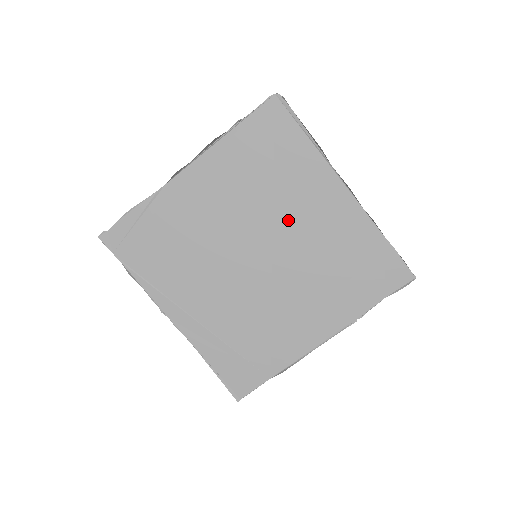
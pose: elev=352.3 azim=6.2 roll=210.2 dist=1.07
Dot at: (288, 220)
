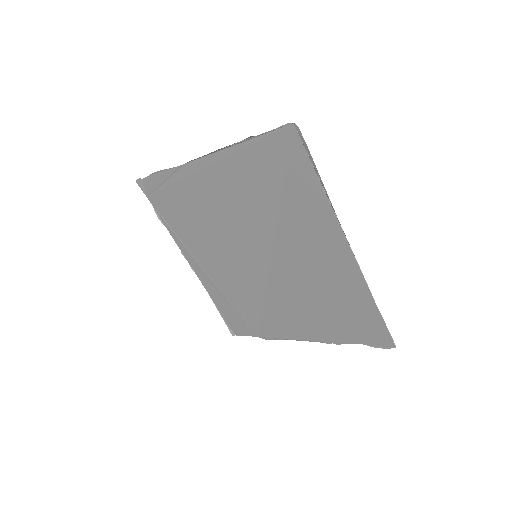
Dot at: (288, 244)
